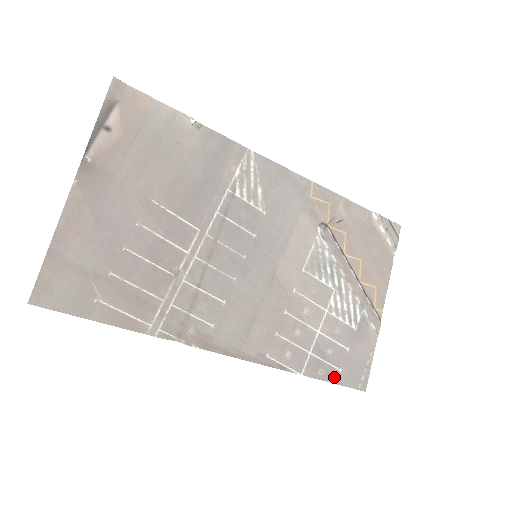
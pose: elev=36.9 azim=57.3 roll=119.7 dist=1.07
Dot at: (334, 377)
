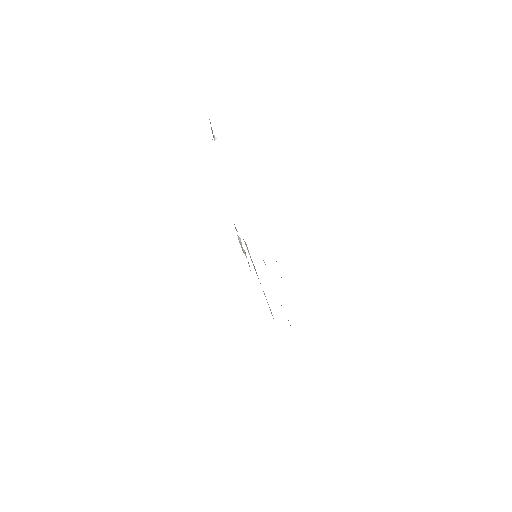
Dot at: occluded
